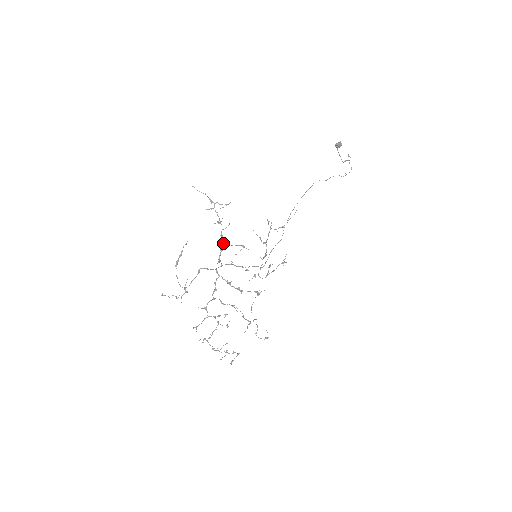
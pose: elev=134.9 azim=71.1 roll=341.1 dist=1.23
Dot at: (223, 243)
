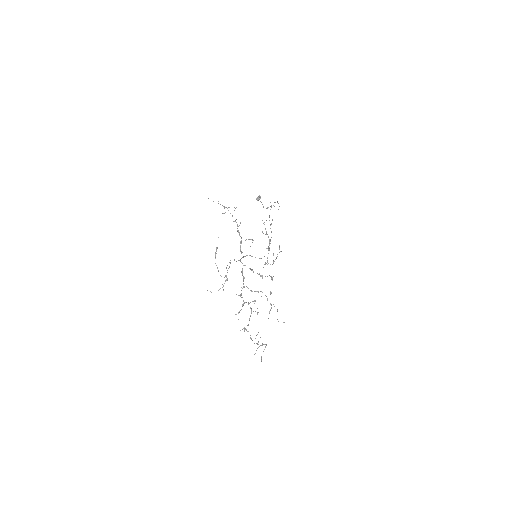
Dot at: (241, 237)
